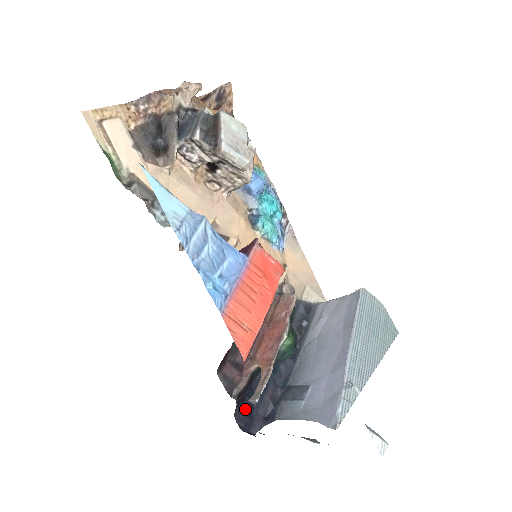
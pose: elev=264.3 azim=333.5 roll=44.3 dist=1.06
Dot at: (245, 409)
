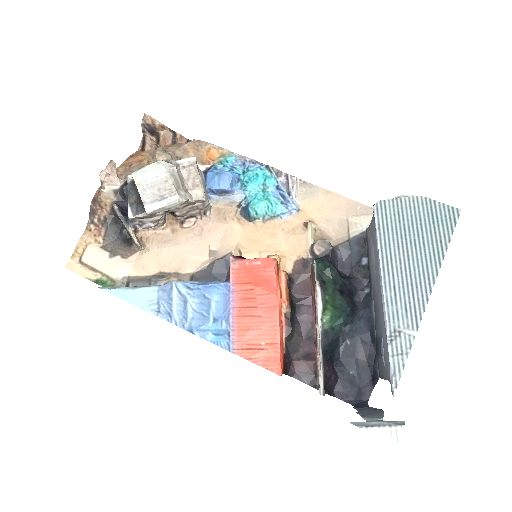
Dot at: (344, 385)
